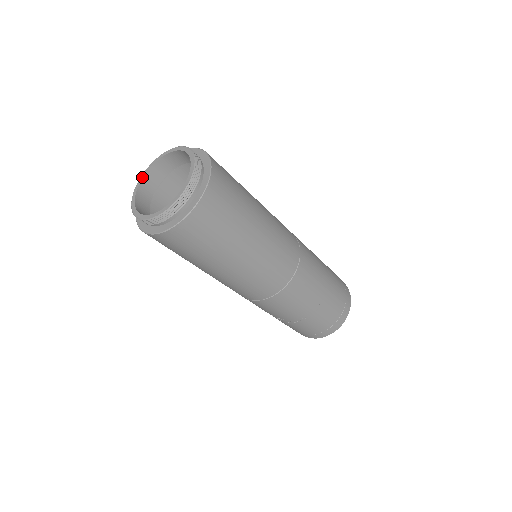
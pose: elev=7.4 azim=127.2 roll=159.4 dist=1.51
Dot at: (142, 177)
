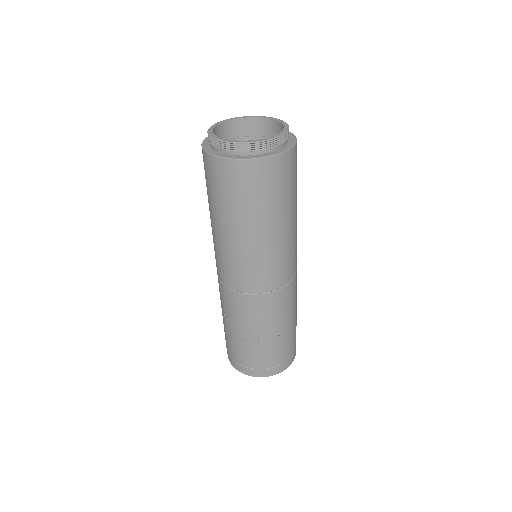
Dot at: (219, 123)
